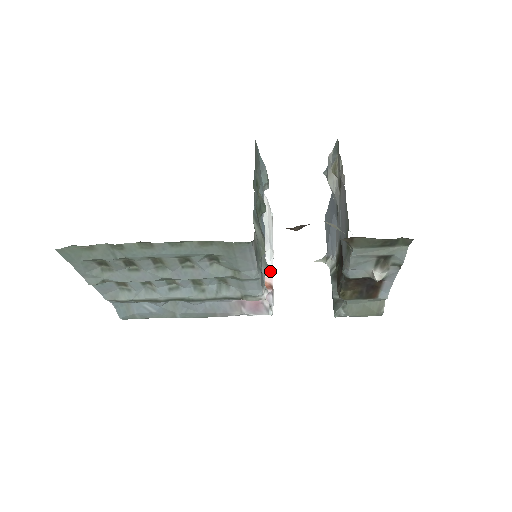
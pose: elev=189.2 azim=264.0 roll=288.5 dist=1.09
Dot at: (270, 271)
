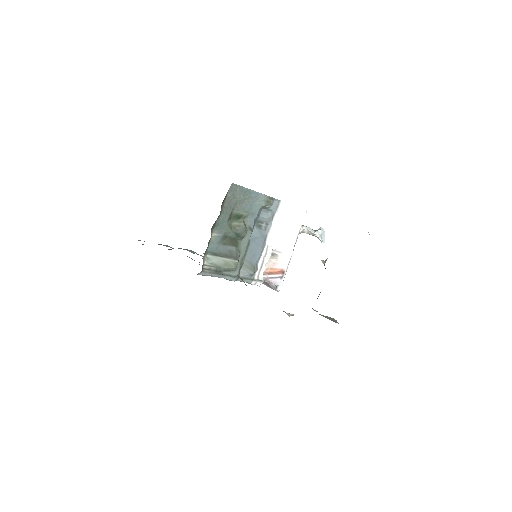
Dot at: (285, 259)
